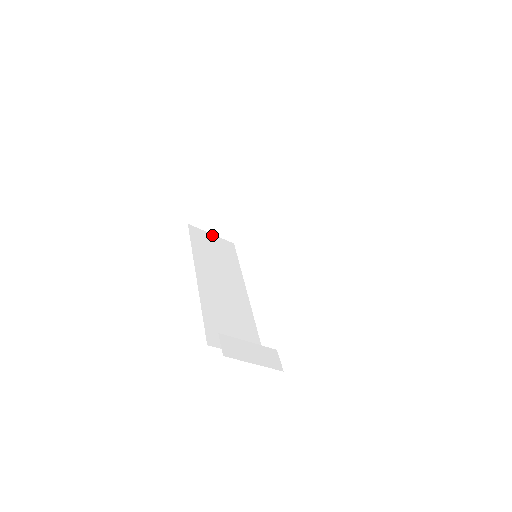
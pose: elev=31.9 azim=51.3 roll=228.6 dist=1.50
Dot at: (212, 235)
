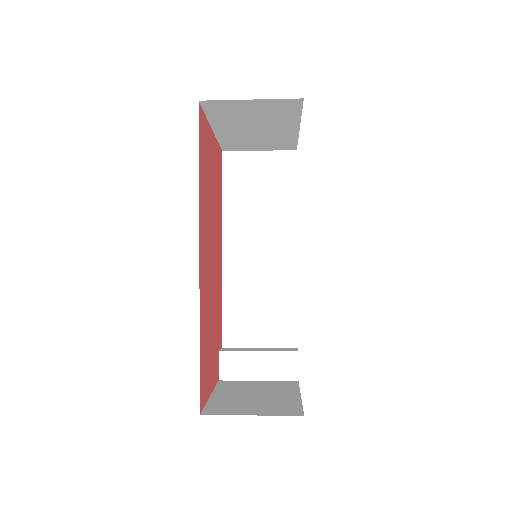
Dot at: (260, 153)
